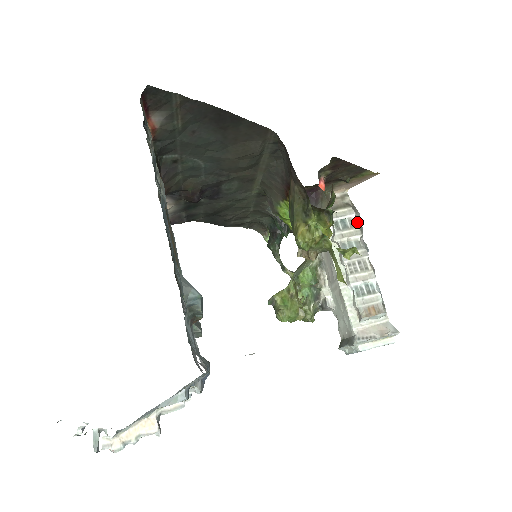
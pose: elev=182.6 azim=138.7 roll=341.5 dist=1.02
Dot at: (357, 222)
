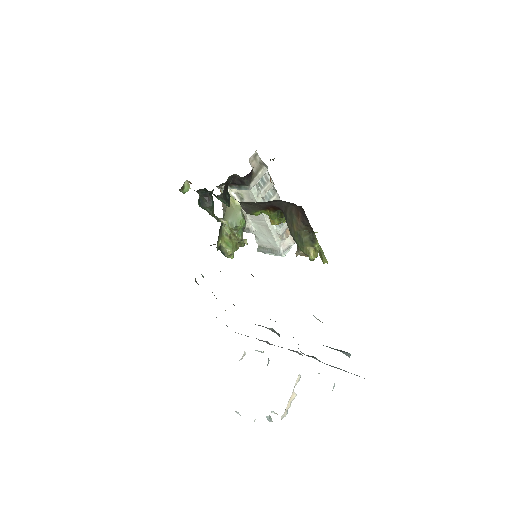
Dot at: (268, 175)
